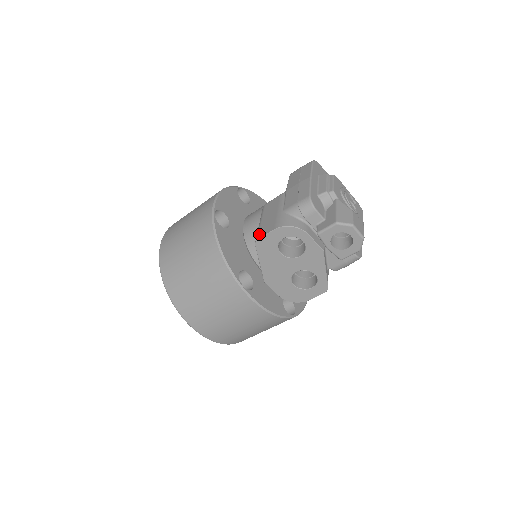
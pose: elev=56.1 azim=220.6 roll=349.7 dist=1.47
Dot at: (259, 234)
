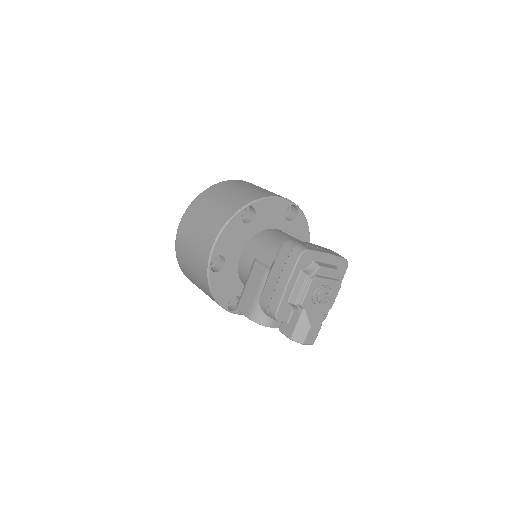
Dot at: (239, 305)
